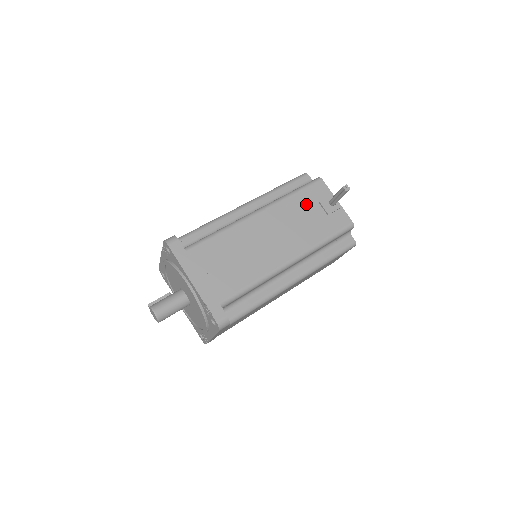
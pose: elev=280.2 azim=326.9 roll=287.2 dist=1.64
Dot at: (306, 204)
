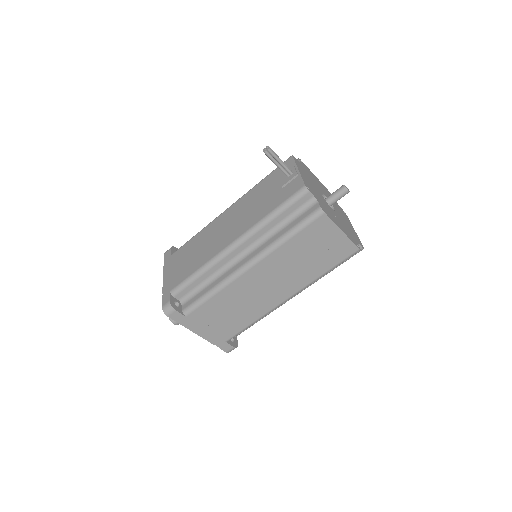
Dot at: (267, 186)
